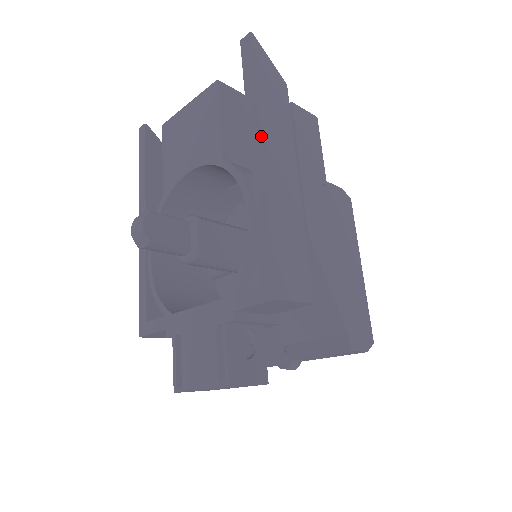
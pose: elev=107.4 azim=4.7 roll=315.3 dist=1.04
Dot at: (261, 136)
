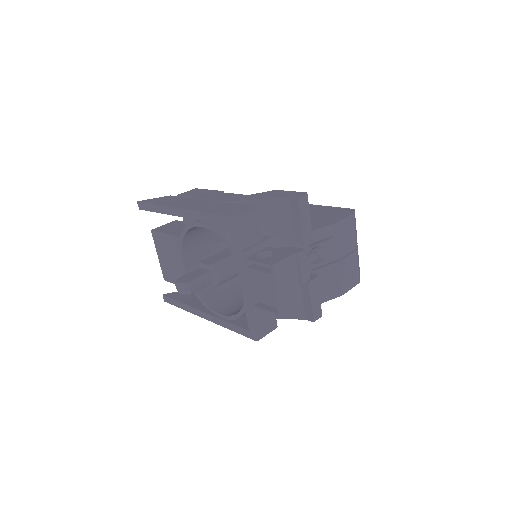
Dot at: (173, 207)
